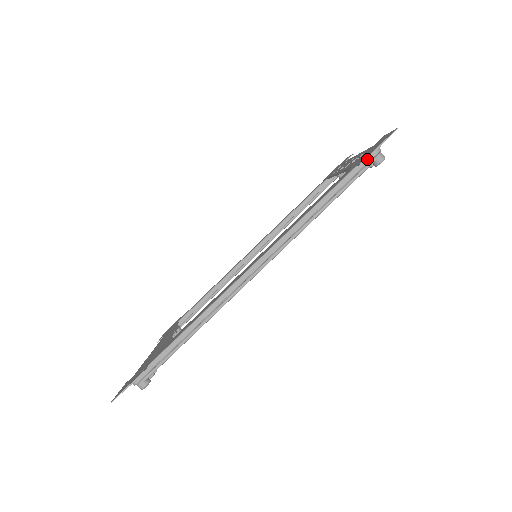
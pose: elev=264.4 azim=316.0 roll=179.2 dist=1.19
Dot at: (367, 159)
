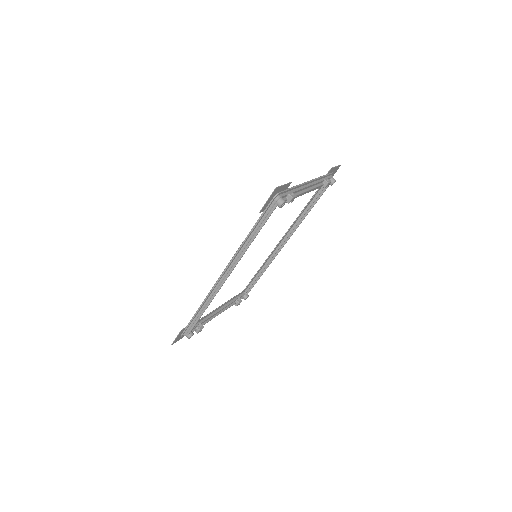
Dot at: (271, 205)
